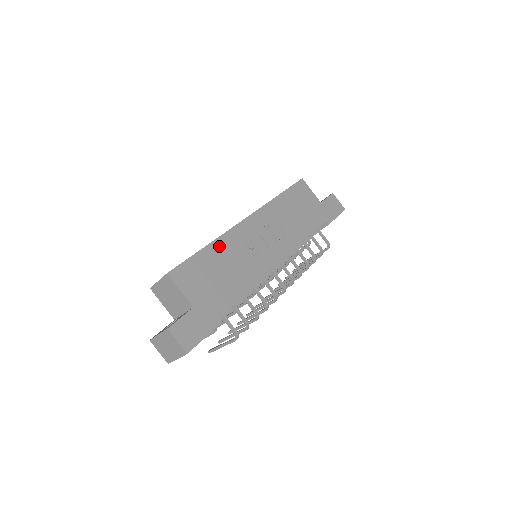
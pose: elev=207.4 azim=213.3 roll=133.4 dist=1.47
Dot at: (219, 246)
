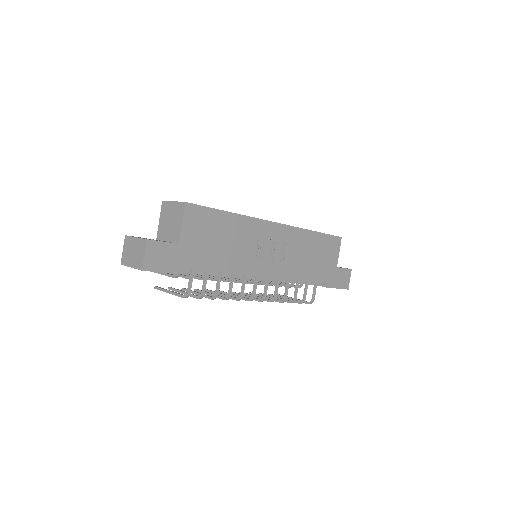
Dot at: (239, 222)
